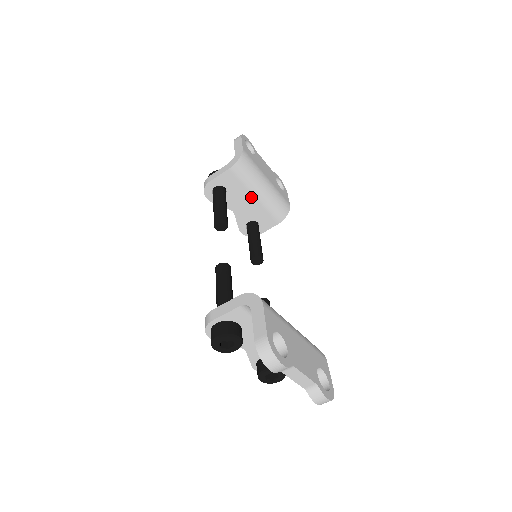
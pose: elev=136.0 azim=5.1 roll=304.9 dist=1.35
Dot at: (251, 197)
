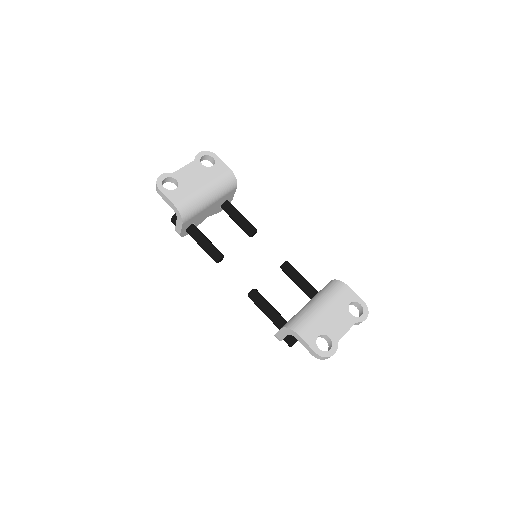
Dot at: (208, 208)
